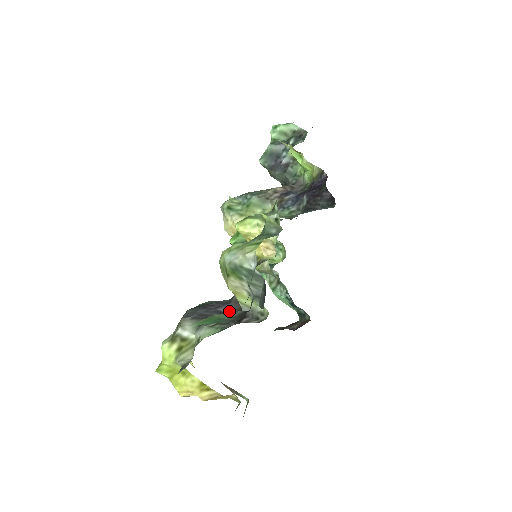
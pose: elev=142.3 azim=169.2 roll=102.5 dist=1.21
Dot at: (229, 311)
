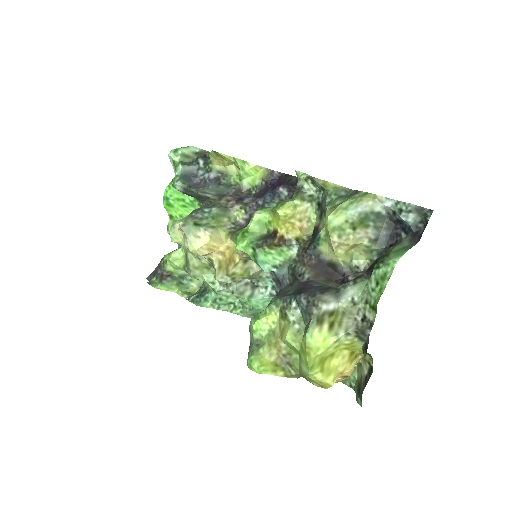
Dot at: (321, 284)
